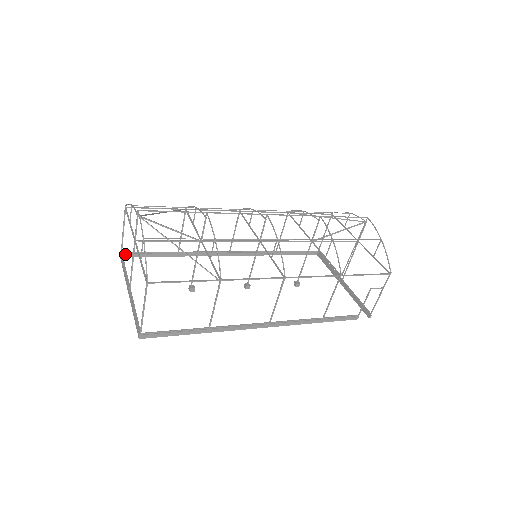
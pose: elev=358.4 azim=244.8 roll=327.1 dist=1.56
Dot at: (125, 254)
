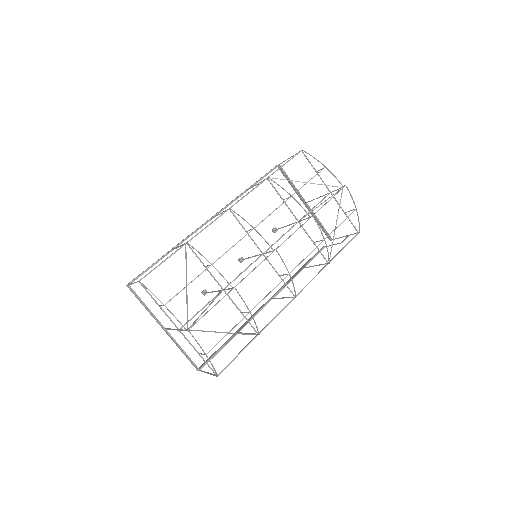
Dot at: occluded
